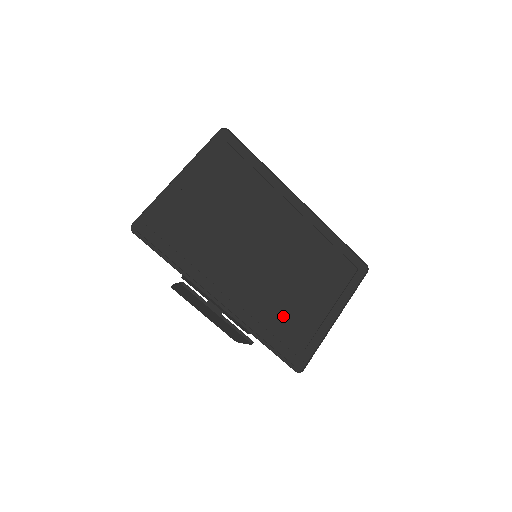
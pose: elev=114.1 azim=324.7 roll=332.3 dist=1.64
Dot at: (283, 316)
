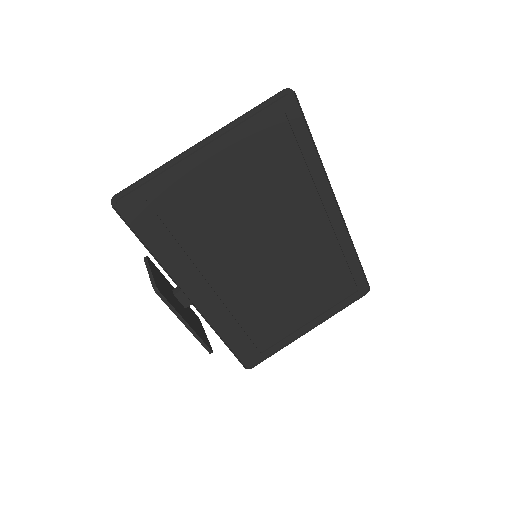
Dot at: (256, 321)
